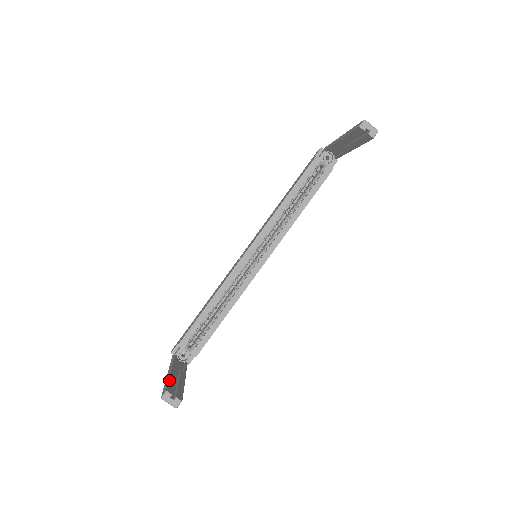
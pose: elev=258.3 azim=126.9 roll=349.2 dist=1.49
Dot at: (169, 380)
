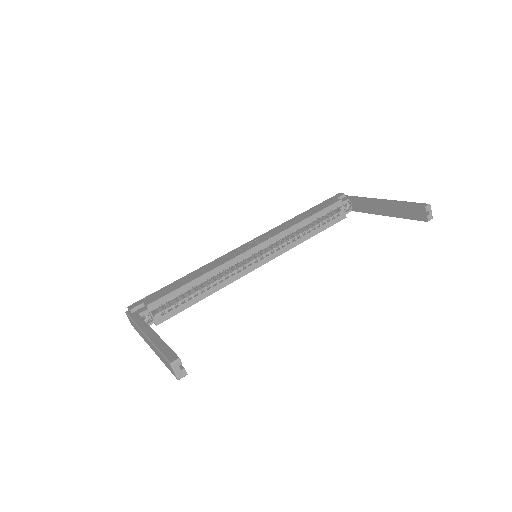
Dot at: occluded
